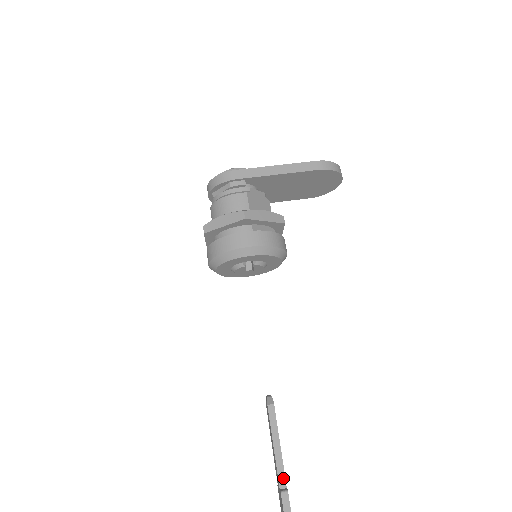
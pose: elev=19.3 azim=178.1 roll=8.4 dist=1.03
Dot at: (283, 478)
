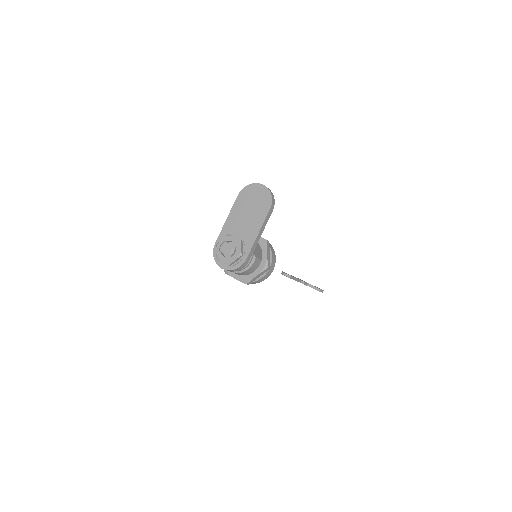
Dot at: (300, 281)
